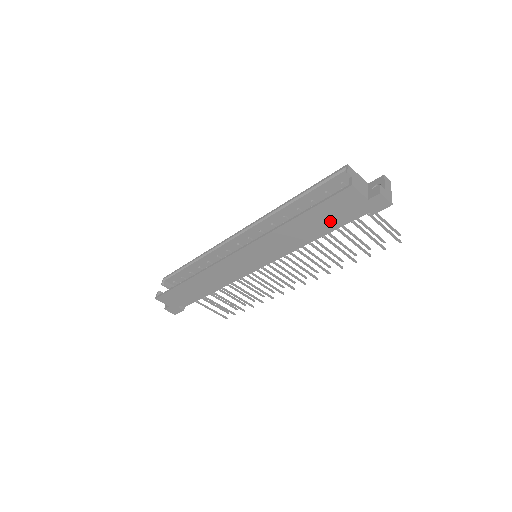
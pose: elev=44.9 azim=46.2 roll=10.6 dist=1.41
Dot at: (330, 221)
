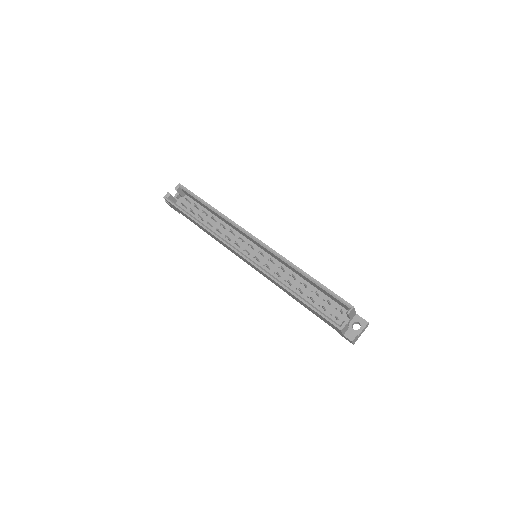
Dot at: (314, 313)
